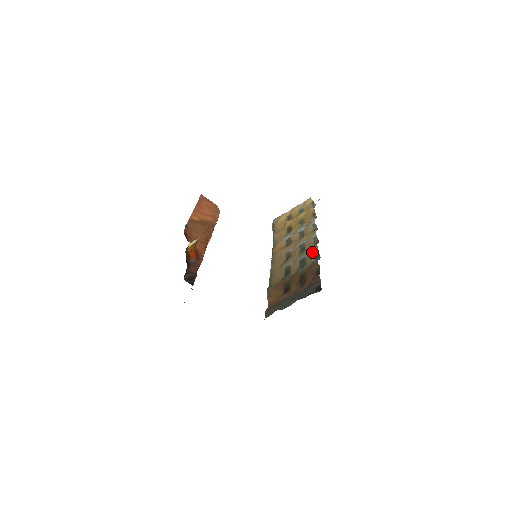
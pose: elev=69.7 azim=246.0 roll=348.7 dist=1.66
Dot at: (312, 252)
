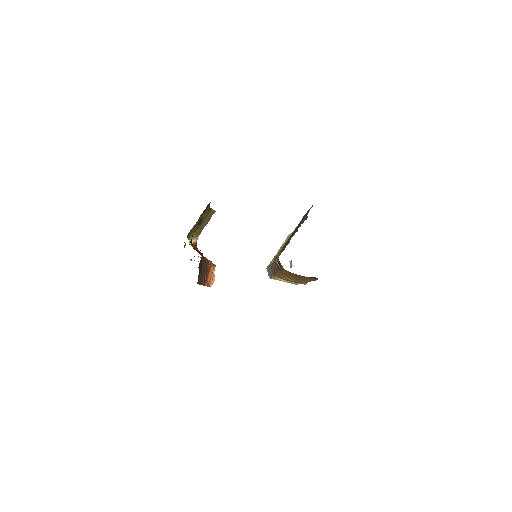
Dot at: occluded
